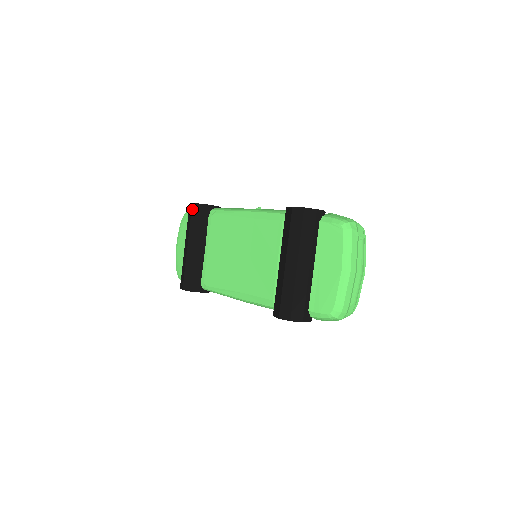
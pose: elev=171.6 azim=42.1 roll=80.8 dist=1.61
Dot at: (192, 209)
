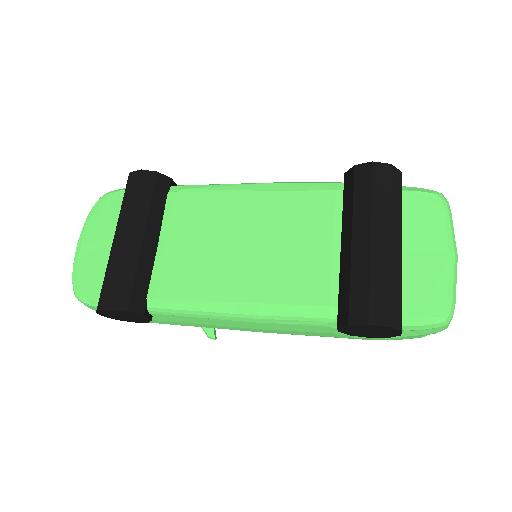
Dot at: (140, 178)
